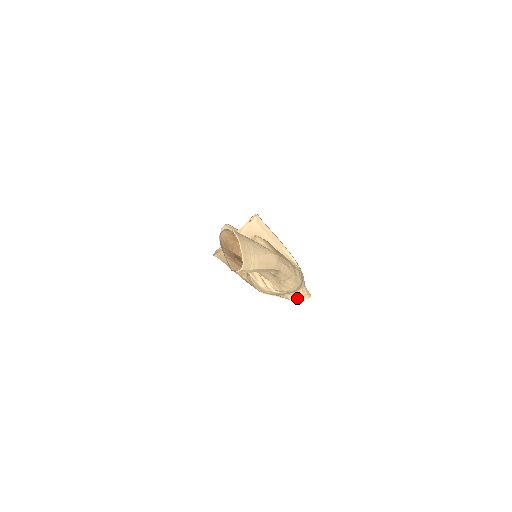
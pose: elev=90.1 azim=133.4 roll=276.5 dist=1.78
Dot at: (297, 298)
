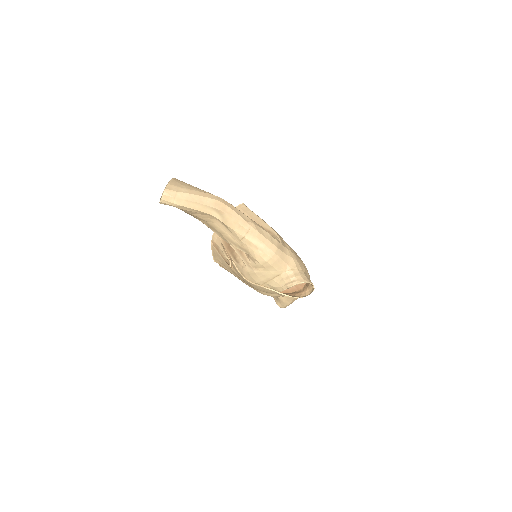
Dot at: (289, 283)
